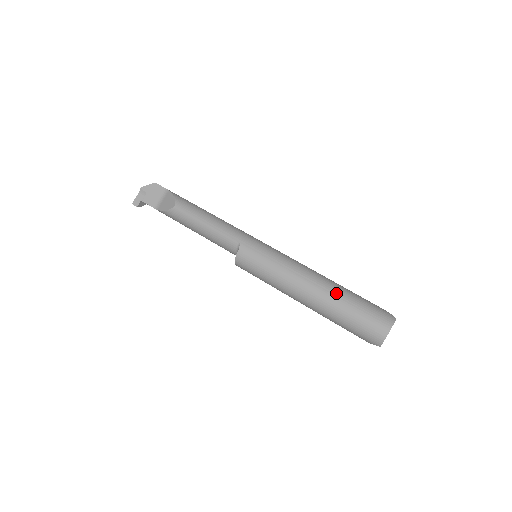
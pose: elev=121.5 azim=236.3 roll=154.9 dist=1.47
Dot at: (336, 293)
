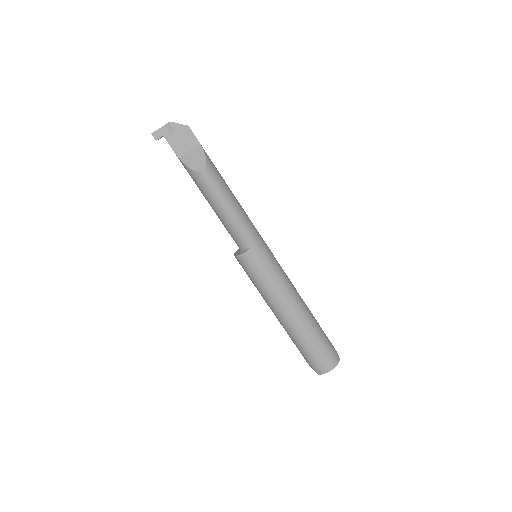
Dot at: (310, 324)
